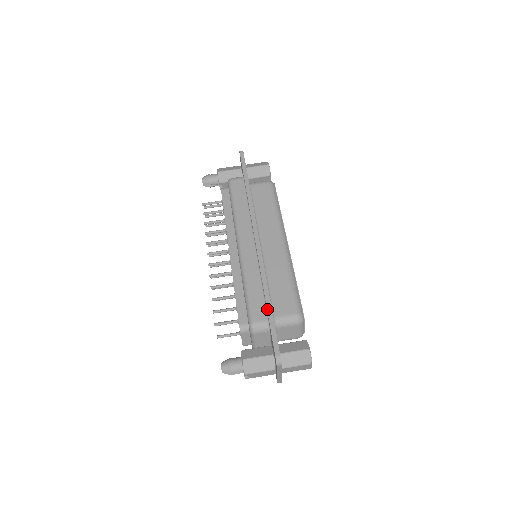
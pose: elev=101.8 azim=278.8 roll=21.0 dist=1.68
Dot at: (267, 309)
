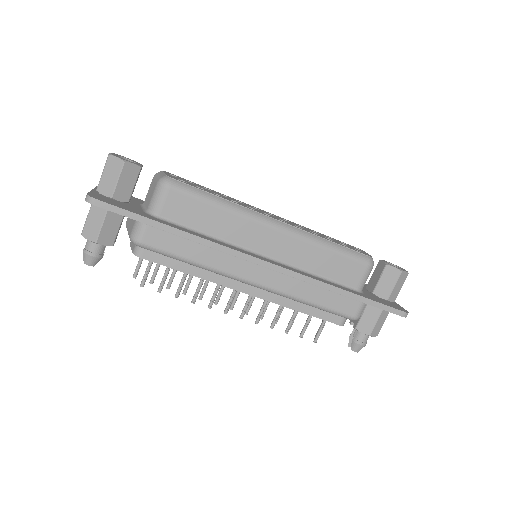
Dot at: (356, 300)
